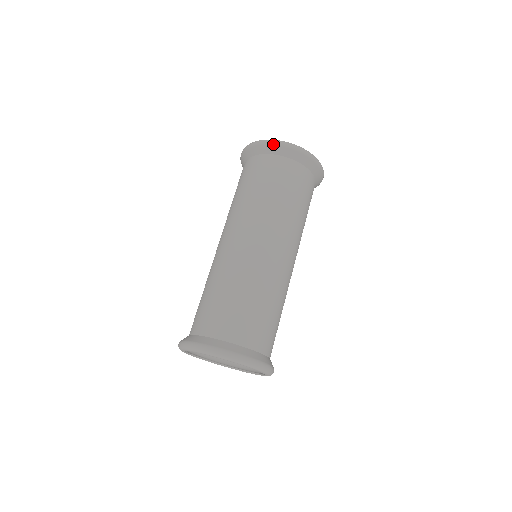
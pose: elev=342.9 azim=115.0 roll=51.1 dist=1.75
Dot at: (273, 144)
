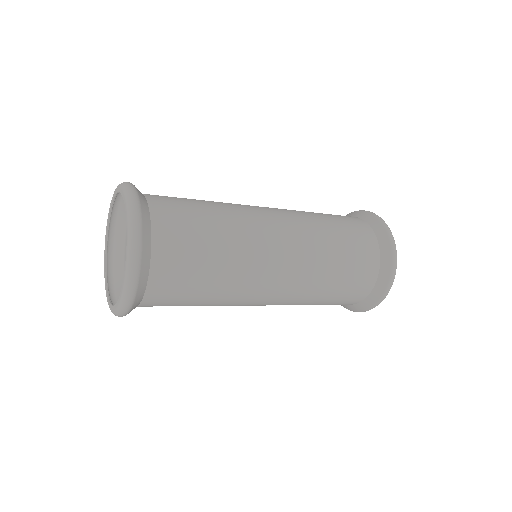
Dot at: occluded
